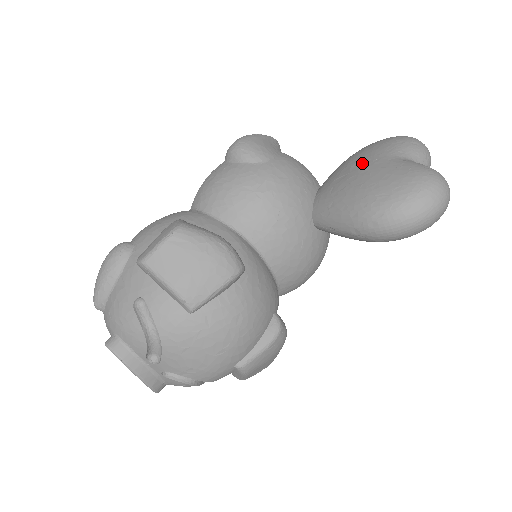
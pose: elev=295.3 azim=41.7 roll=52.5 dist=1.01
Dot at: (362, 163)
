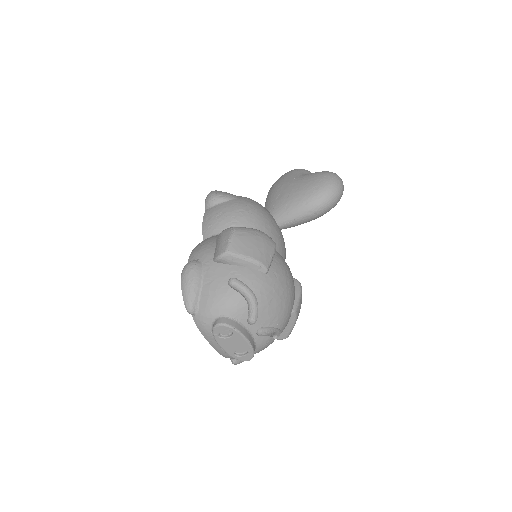
Dot at: (287, 184)
